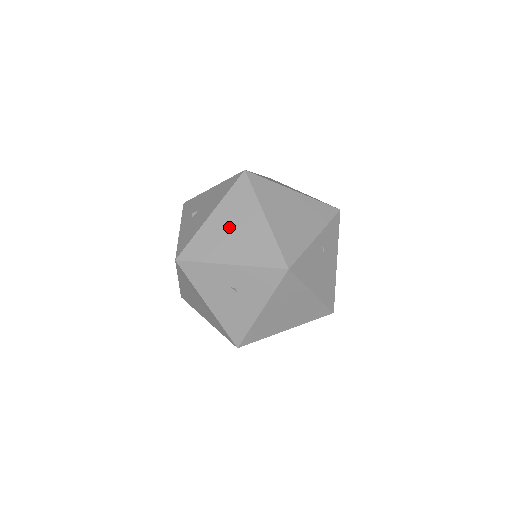
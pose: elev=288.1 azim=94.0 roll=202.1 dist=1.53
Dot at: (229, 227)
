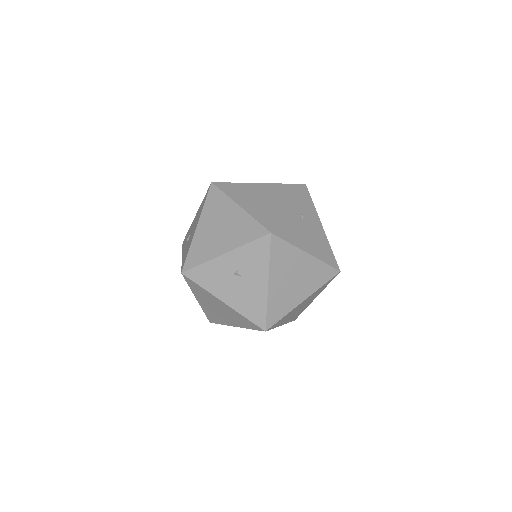
Dot at: (214, 227)
